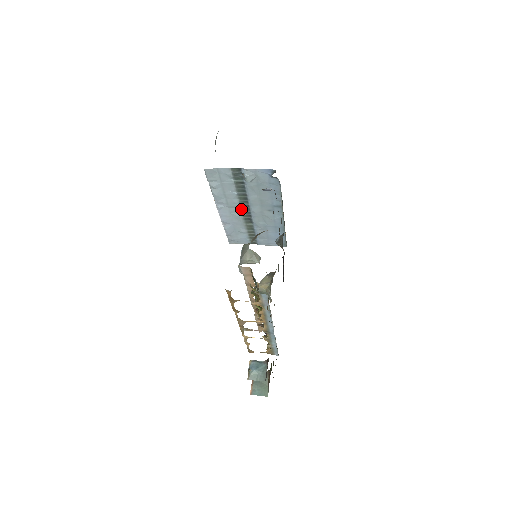
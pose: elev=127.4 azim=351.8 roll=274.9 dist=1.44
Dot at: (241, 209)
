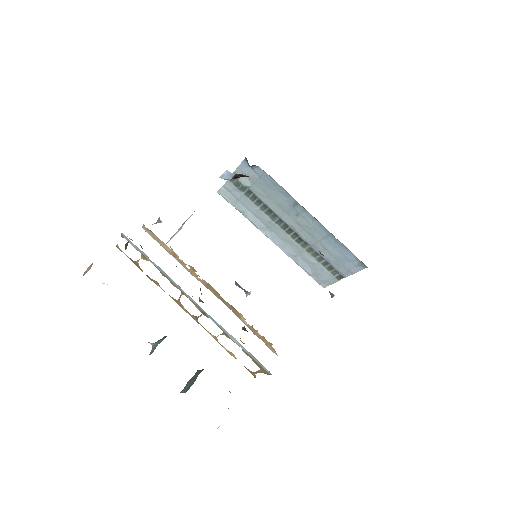
Dot at: (282, 228)
